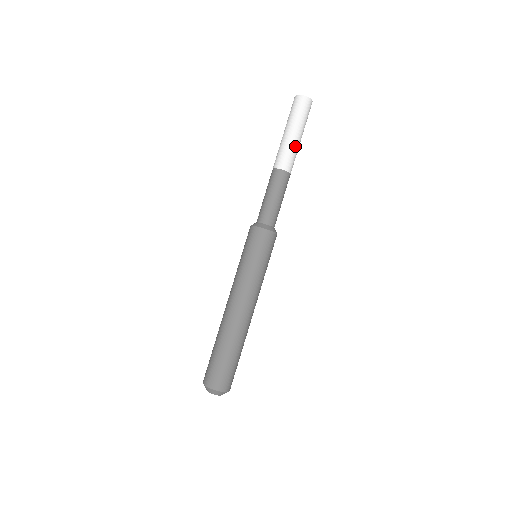
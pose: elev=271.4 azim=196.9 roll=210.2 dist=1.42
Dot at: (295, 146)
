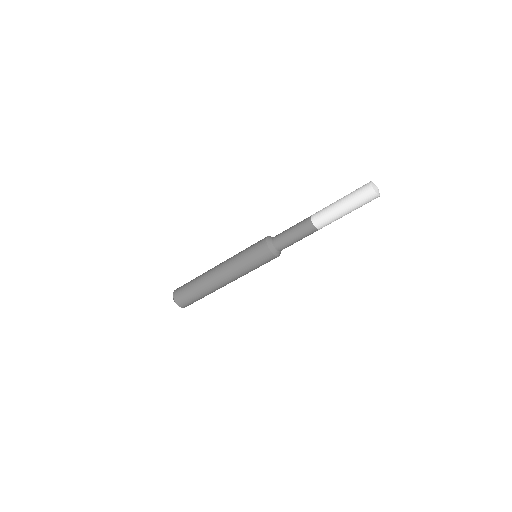
Dot at: occluded
